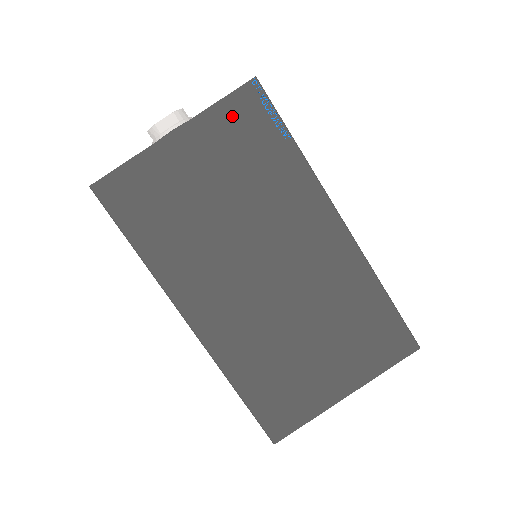
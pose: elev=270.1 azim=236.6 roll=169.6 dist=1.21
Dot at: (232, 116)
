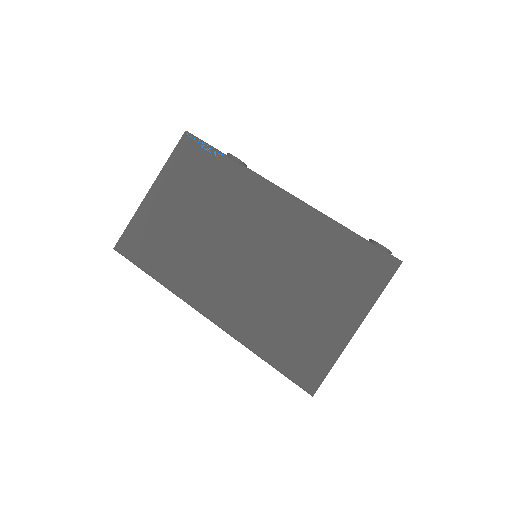
Dot at: (181, 162)
